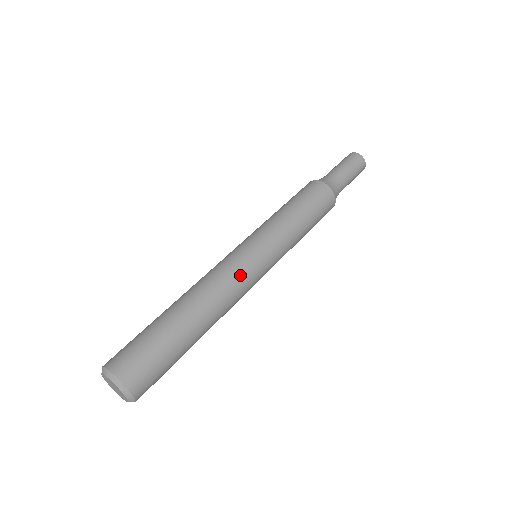
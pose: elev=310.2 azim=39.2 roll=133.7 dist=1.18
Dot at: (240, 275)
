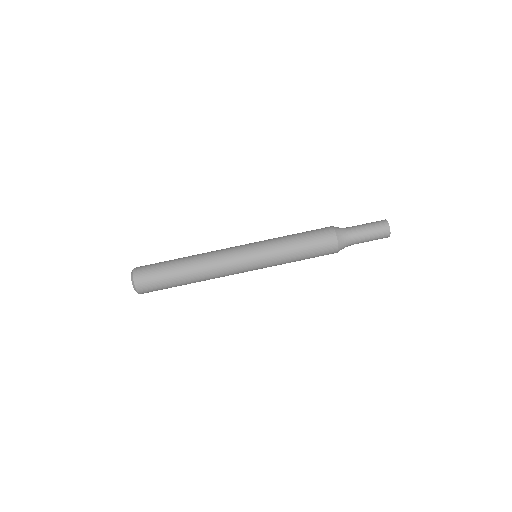
Dot at: (231, 268)
